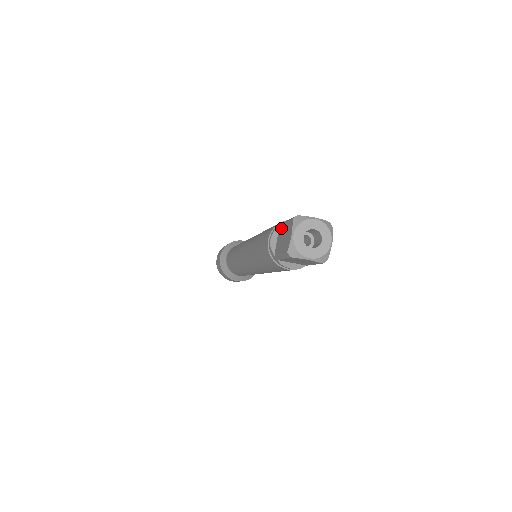
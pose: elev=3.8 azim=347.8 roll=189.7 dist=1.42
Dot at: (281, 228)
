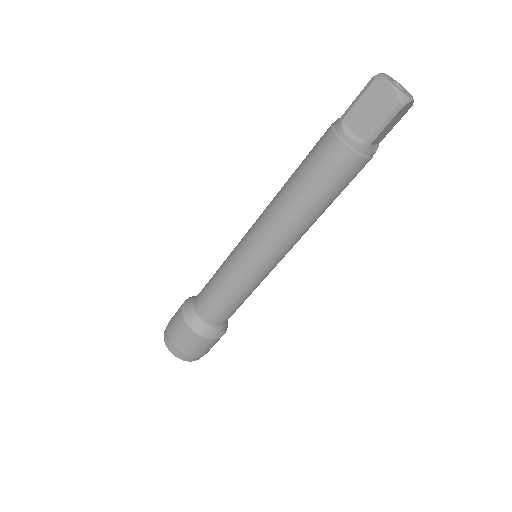
Dot at: occluded
